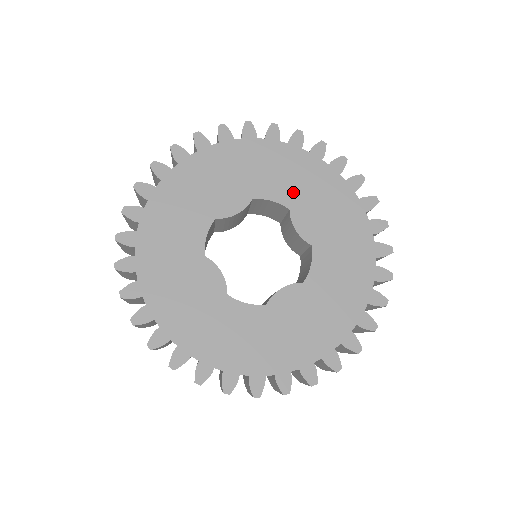
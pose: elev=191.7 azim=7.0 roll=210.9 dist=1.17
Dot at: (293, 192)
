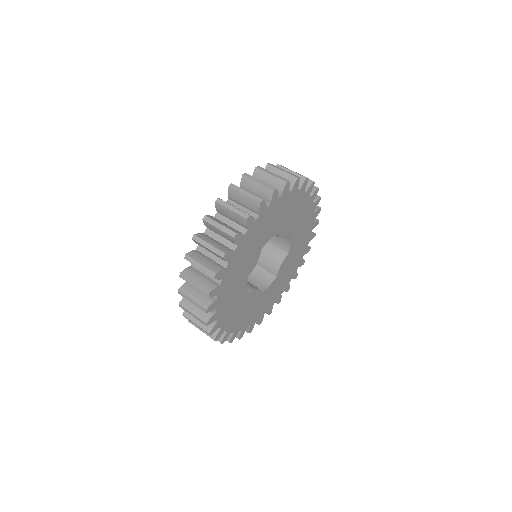
Dot at: (278, 224)
